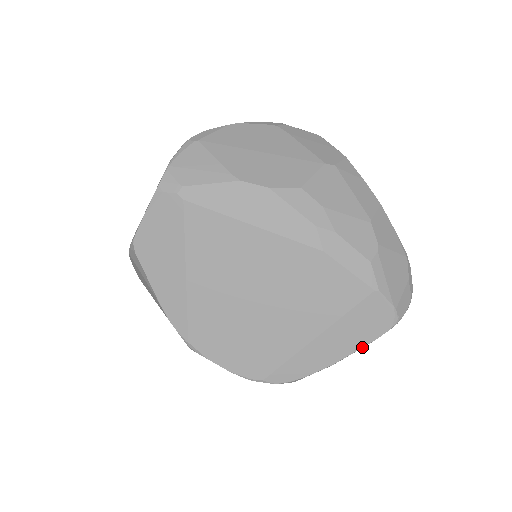
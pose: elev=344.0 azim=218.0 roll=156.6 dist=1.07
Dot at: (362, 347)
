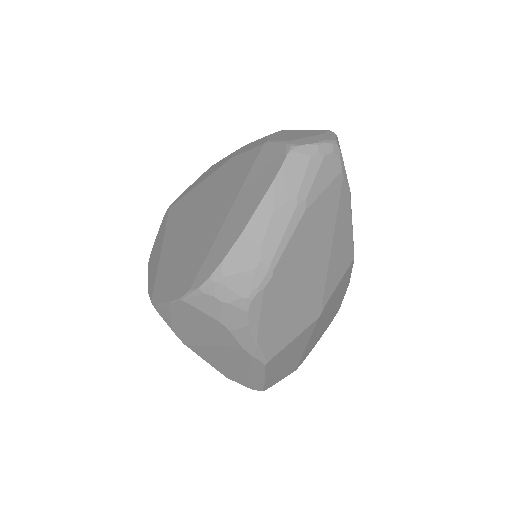
Dot at: (265, 194)
